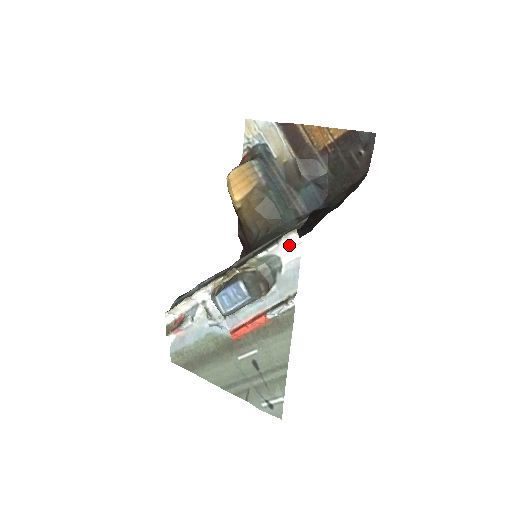
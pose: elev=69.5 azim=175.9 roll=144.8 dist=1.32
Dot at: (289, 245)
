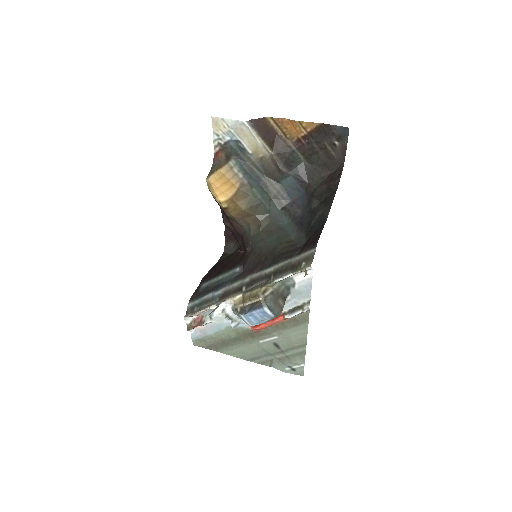
Dot at: (302, 272)
